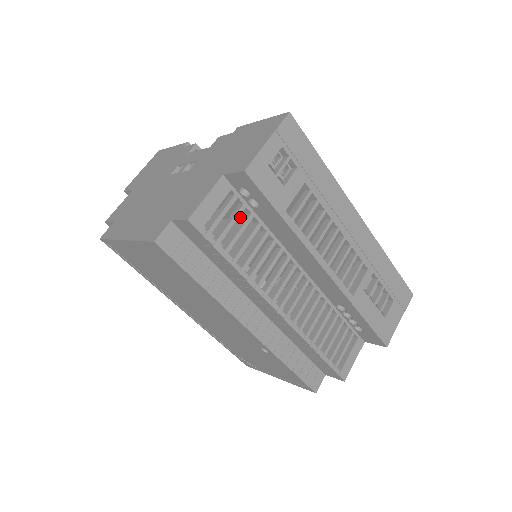
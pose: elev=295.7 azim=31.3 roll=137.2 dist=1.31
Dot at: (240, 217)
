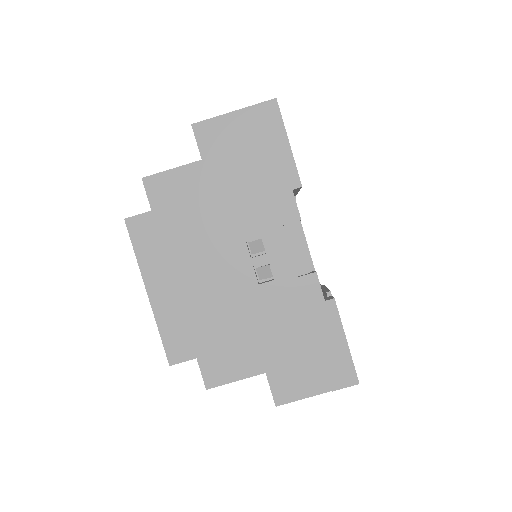
Dot at: occluded
